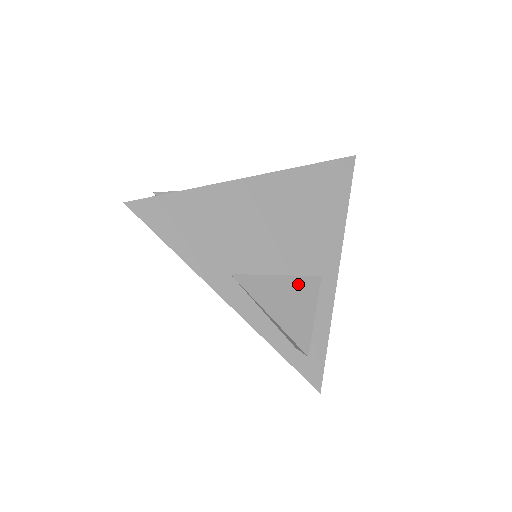
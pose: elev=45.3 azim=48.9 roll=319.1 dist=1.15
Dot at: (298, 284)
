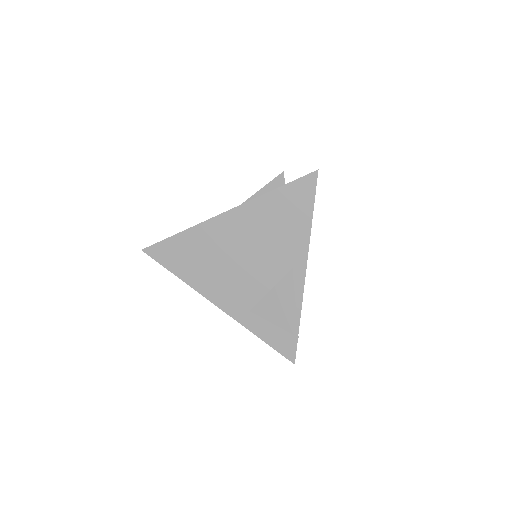
Dot at: occluded
